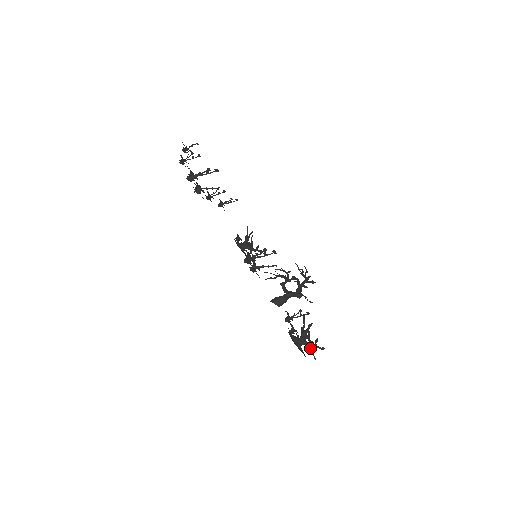
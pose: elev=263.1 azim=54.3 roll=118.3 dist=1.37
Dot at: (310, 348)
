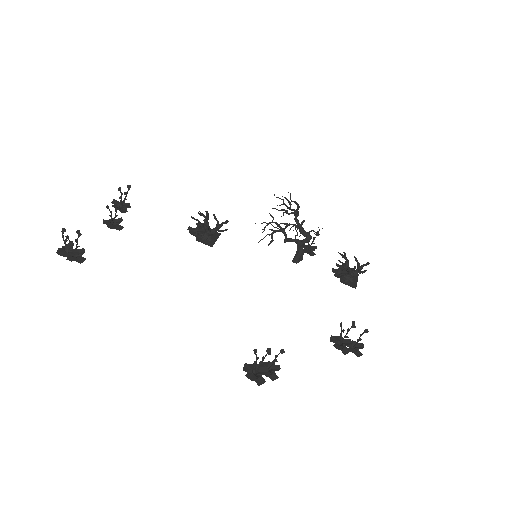
Dot at: occluded
